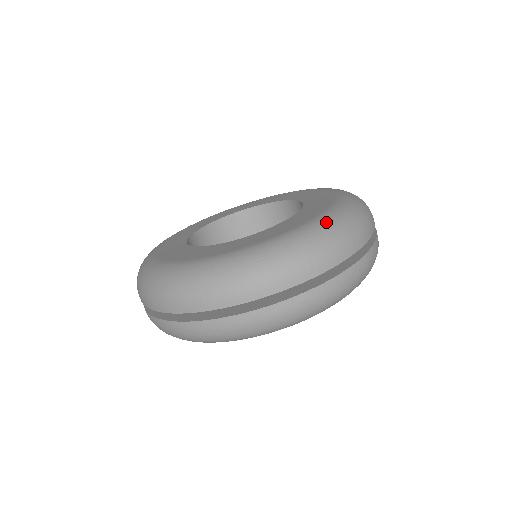
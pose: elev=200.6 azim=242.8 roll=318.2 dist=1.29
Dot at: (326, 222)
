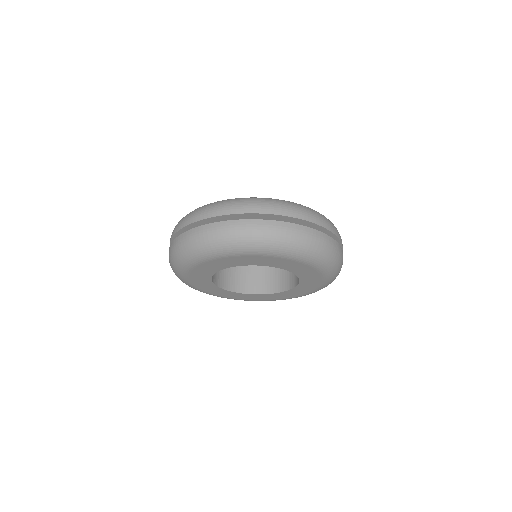
Dot at: occluded
